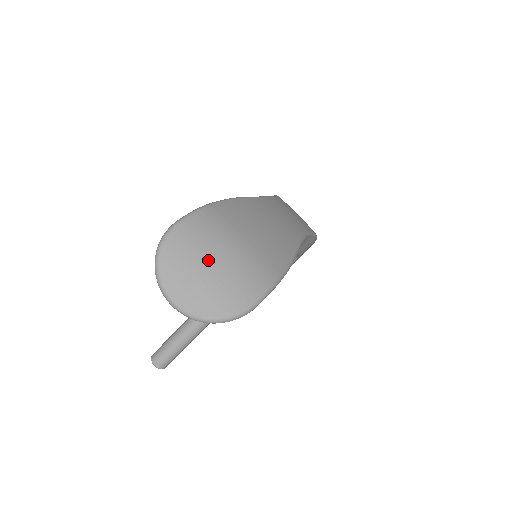
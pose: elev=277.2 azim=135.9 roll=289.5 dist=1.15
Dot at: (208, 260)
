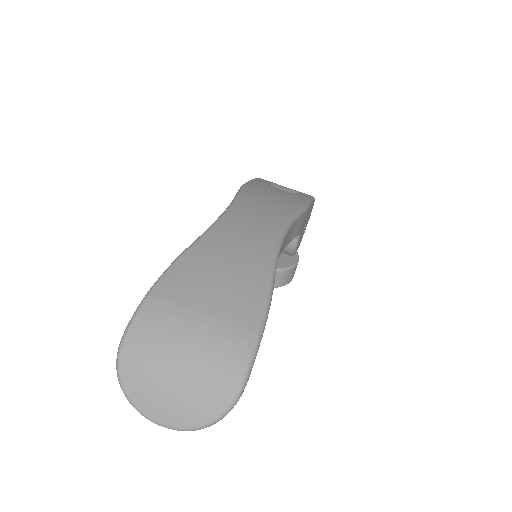
Dot at: (171, 366)
